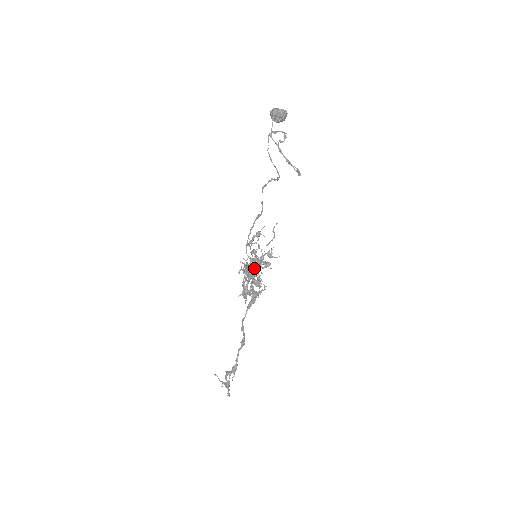
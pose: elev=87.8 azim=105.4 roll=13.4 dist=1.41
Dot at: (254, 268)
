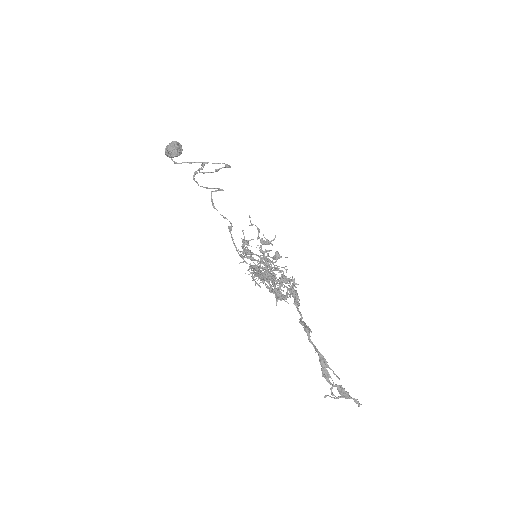
Dot at: (264, 267)
